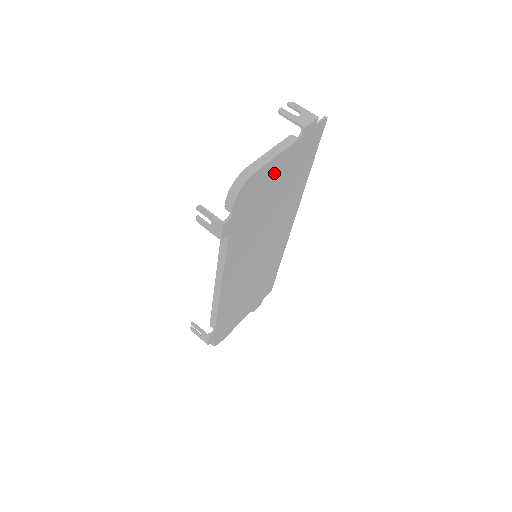
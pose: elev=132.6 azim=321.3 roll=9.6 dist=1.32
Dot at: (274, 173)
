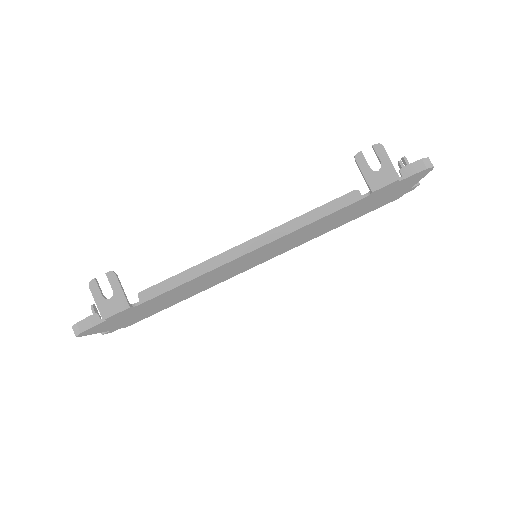
Dot at: (397, 190)
